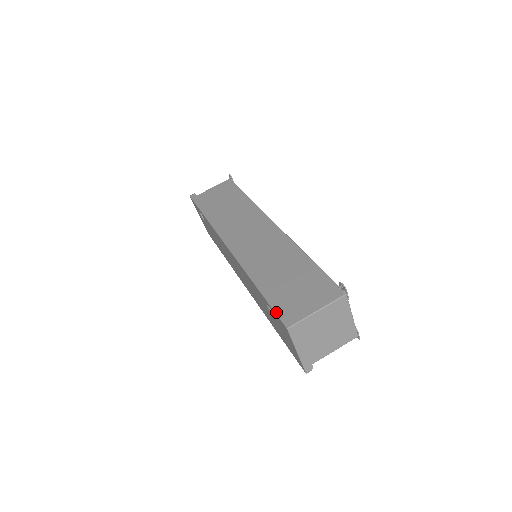
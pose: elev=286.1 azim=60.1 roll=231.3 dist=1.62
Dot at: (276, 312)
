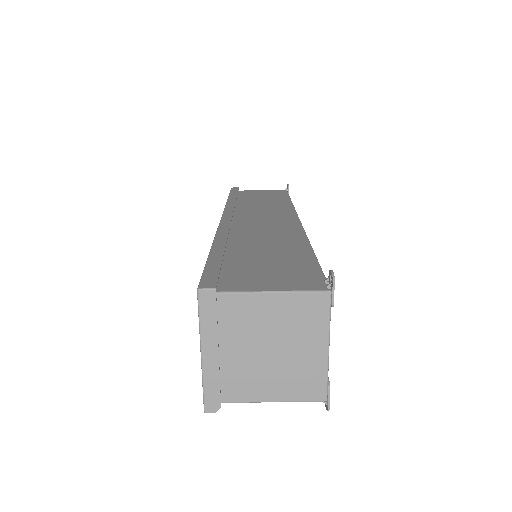
Dot at: (204, 270)
